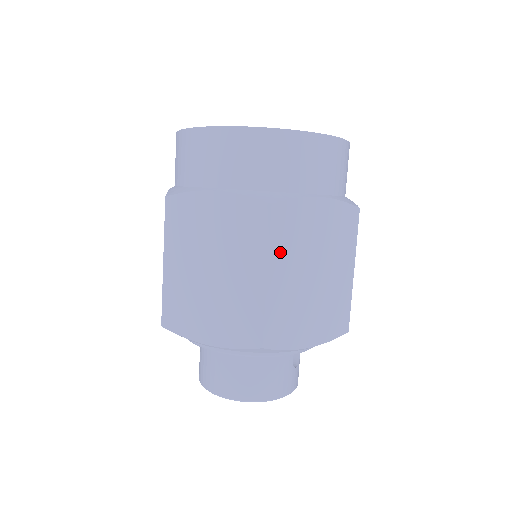
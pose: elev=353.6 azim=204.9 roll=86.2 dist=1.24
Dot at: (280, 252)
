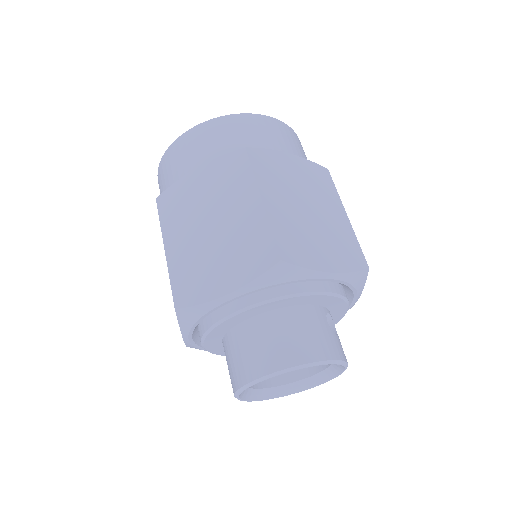
Dot at: (267, 183)
